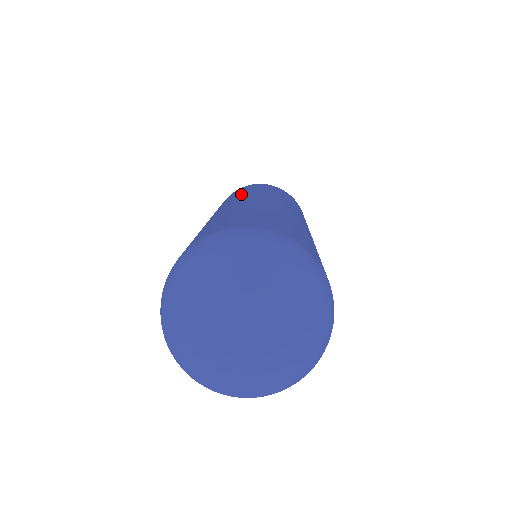
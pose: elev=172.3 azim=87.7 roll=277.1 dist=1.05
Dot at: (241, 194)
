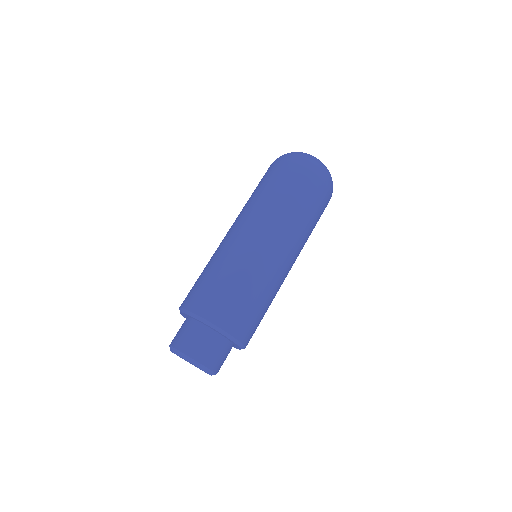
Dot at: occluded
